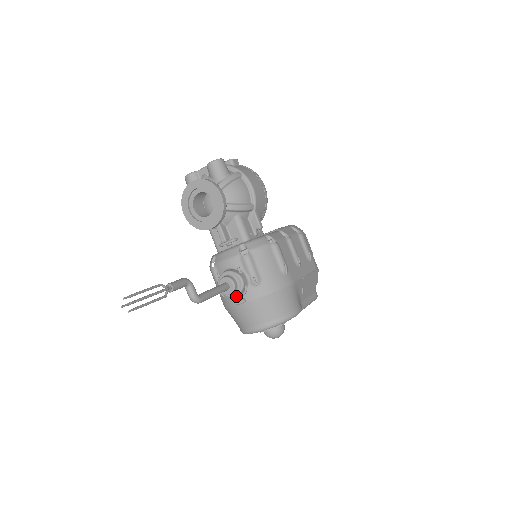
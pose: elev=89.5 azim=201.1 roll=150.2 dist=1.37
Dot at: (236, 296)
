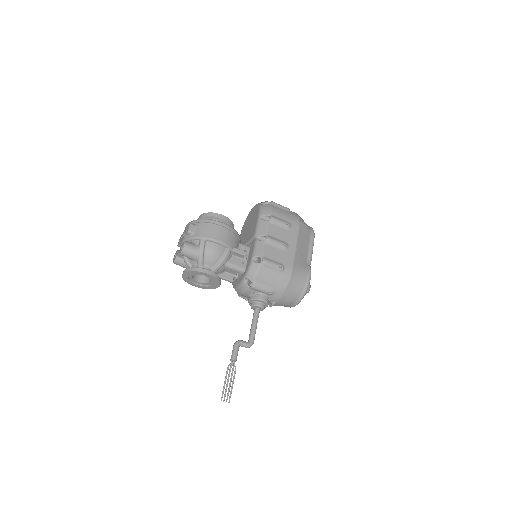
Dot at: occluded
